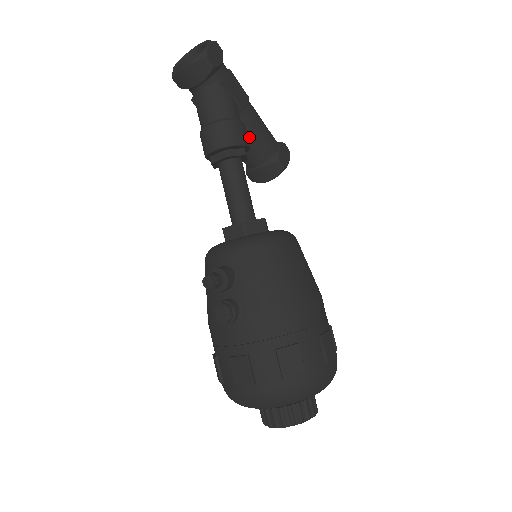
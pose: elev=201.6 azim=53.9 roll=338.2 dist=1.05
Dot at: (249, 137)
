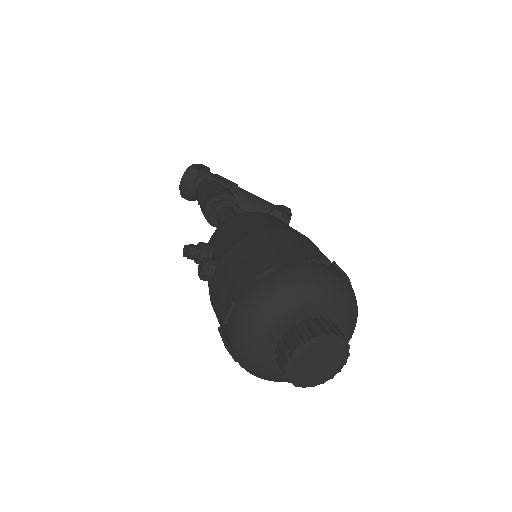
Dot at: (243, 203)
